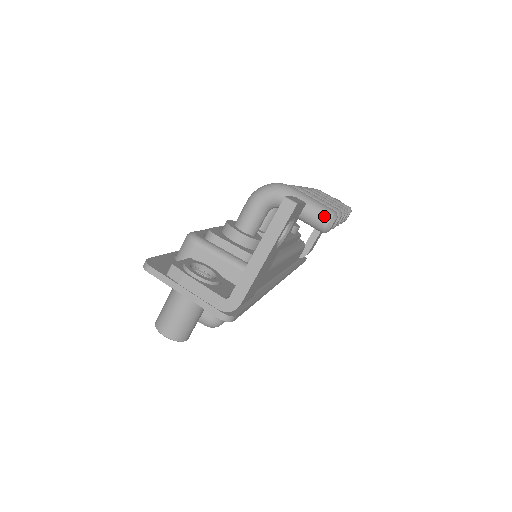
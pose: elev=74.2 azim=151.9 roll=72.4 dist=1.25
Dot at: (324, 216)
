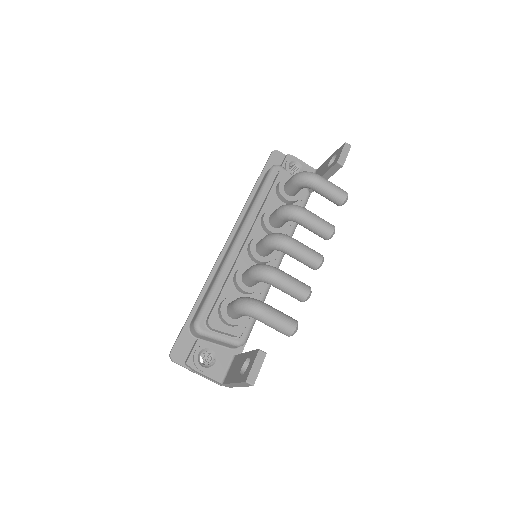
Dot at: (286, 334)
